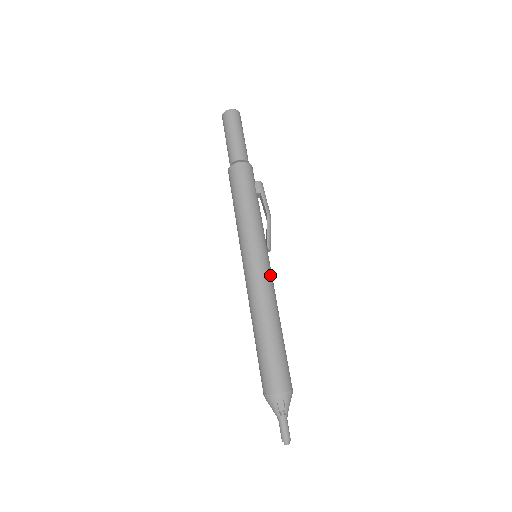
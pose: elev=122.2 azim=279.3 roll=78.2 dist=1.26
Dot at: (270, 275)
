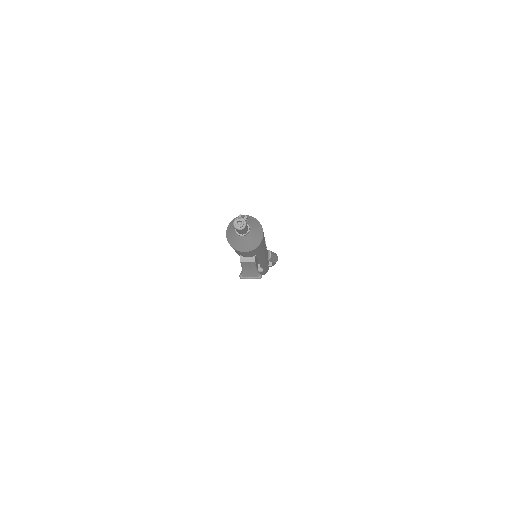
Dot at: occluded
